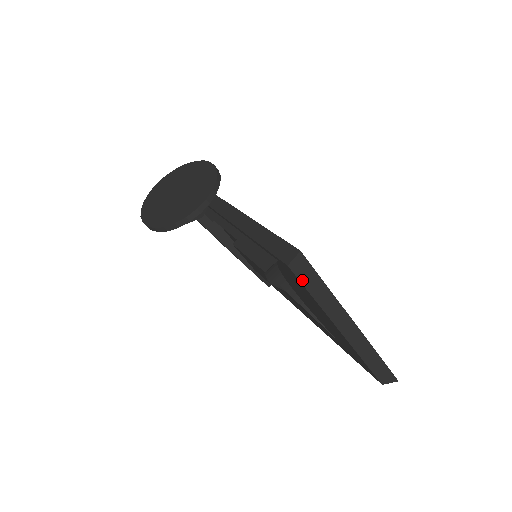
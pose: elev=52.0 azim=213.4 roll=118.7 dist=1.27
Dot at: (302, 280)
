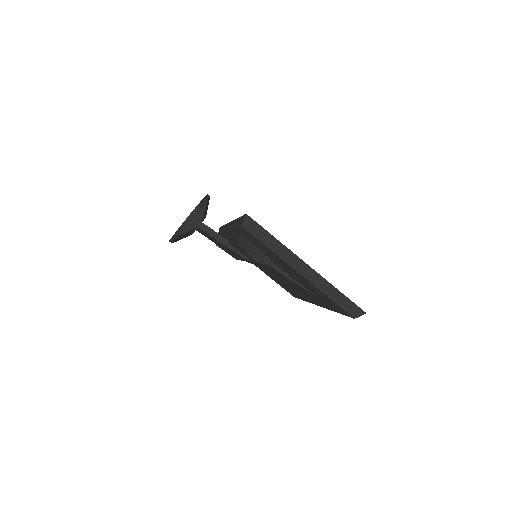
Dot at: (255, 235)
